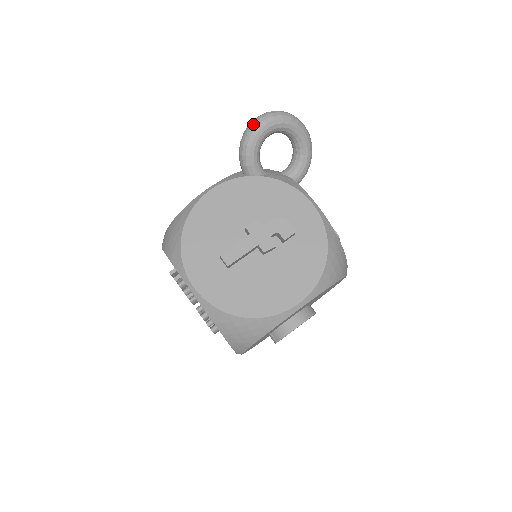
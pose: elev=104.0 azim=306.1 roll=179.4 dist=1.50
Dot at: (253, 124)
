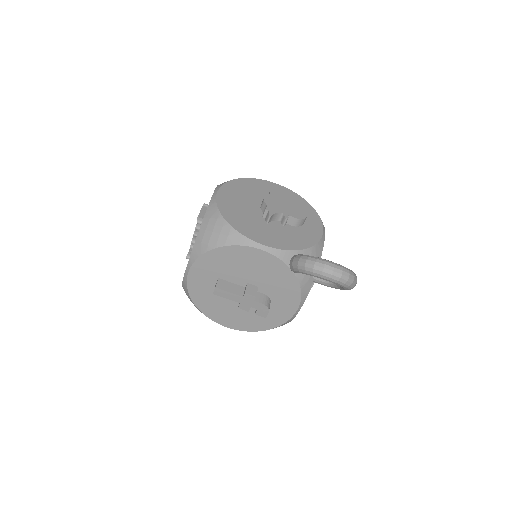
Dot at: (323, 271)
